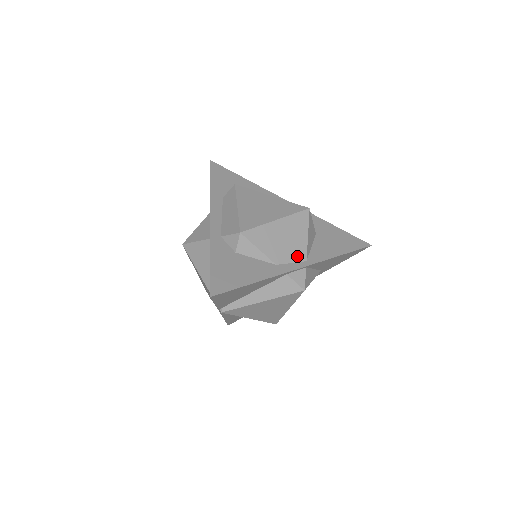
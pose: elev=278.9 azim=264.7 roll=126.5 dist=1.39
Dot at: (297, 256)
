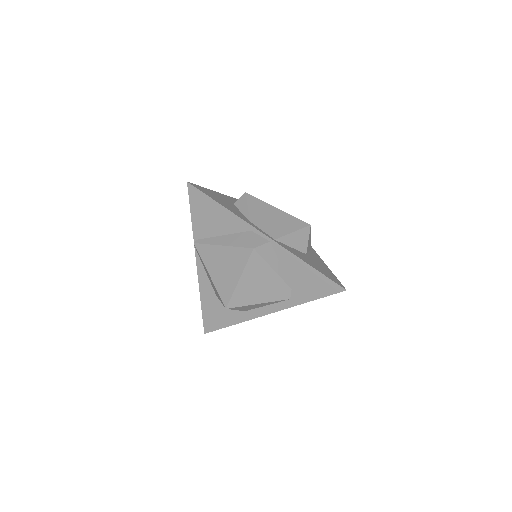
Dot at: (271, 232)
